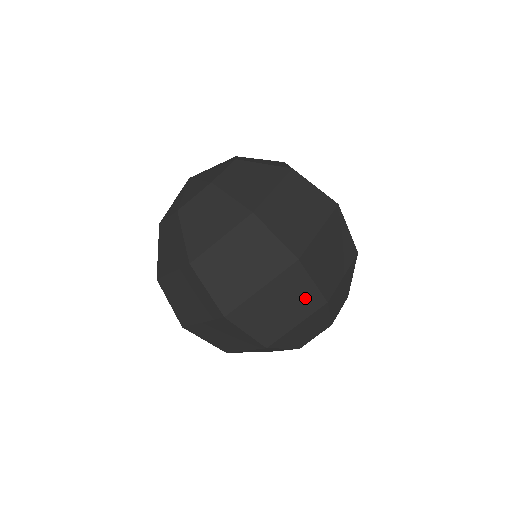
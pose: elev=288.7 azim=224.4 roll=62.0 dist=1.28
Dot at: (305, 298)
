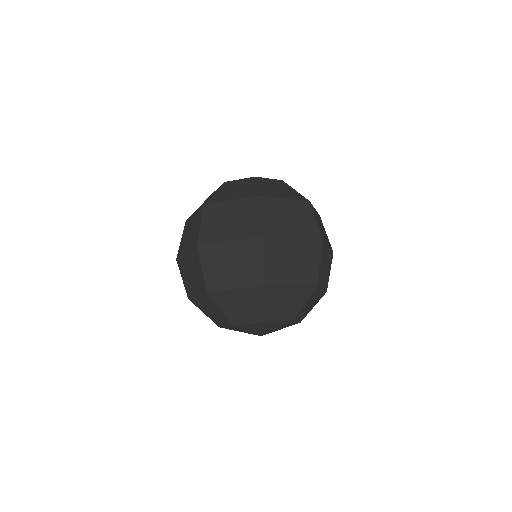
Dot at: (252, 270)
